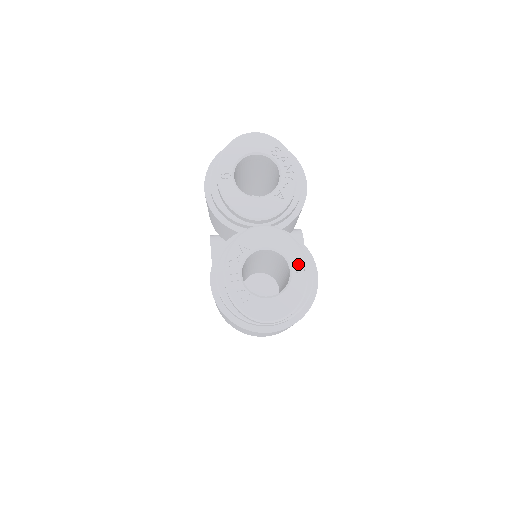
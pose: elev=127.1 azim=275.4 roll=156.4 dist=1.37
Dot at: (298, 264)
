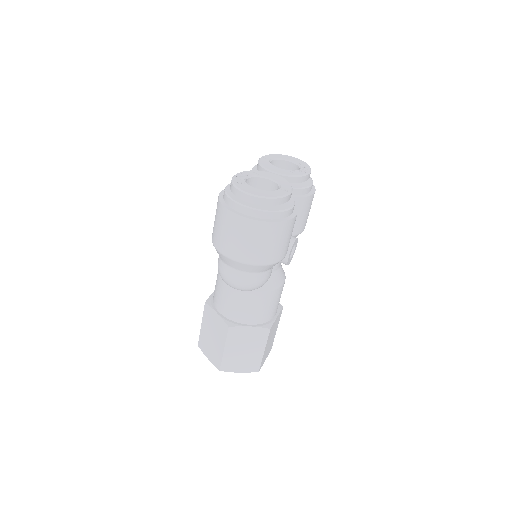
Dot at: (286, 189)
